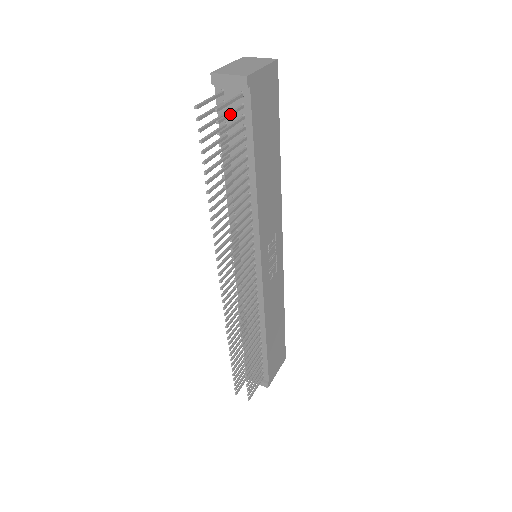
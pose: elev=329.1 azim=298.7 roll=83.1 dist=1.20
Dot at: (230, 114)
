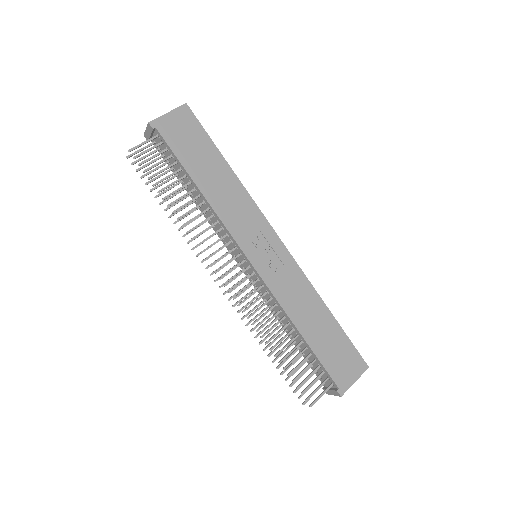
Dot at: (147, 150)
